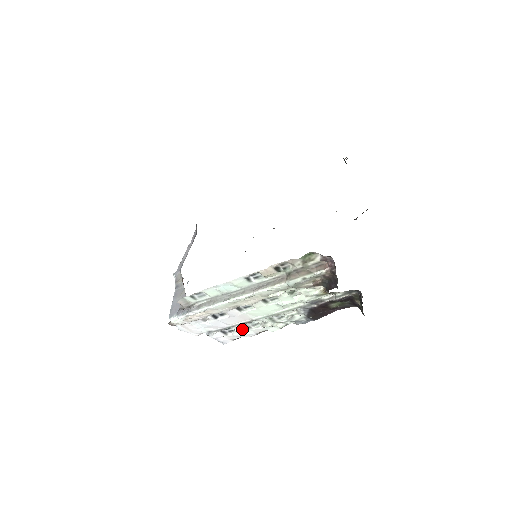
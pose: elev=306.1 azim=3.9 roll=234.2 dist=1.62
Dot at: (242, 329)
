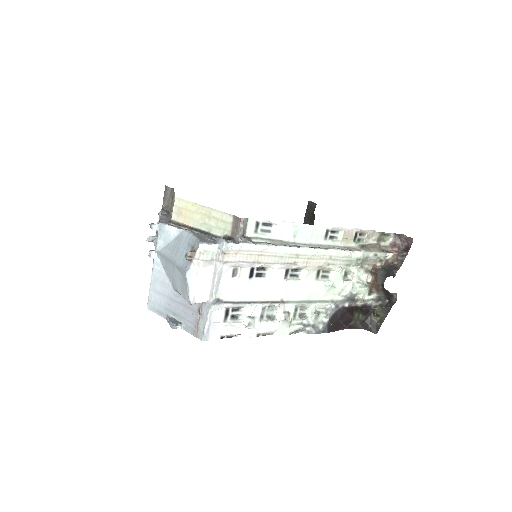
Dot at: (254, 315)
